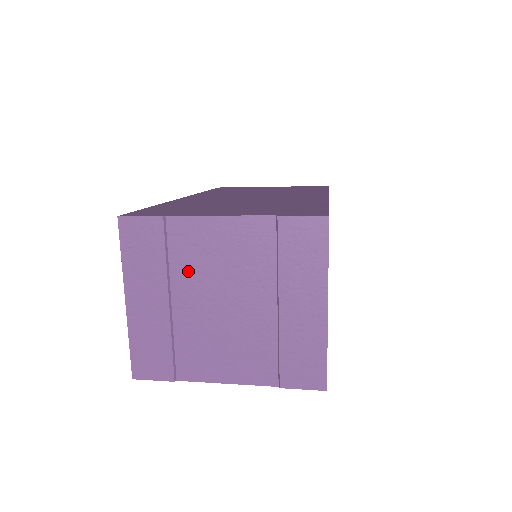
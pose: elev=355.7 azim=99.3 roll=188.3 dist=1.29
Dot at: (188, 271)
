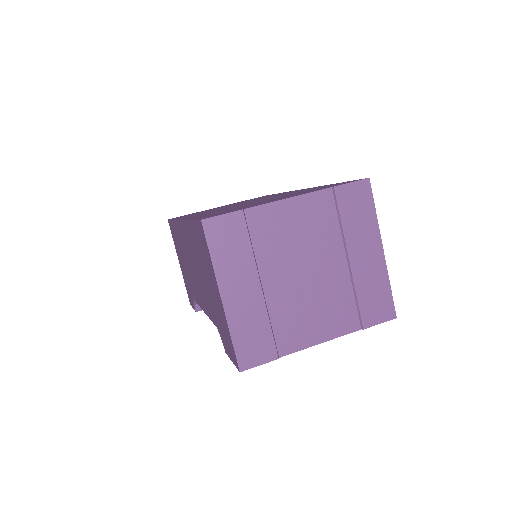
Dot at: (271, 253)
